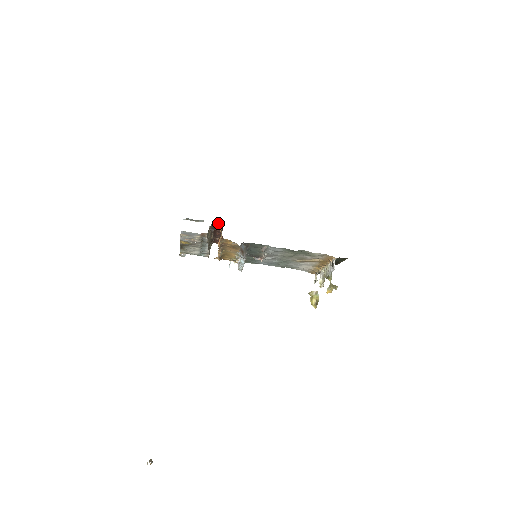
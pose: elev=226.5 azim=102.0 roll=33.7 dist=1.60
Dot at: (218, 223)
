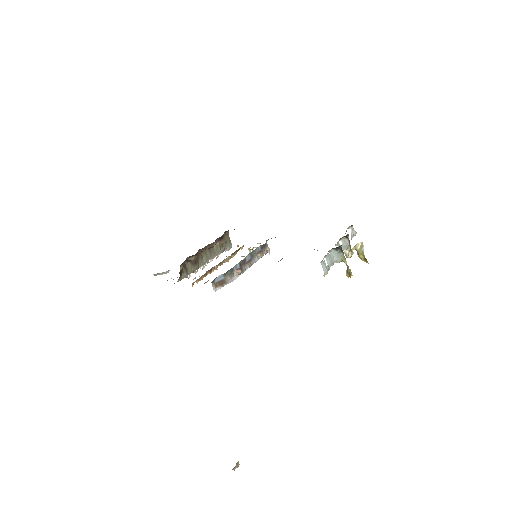
Dot at: (189, 257)
